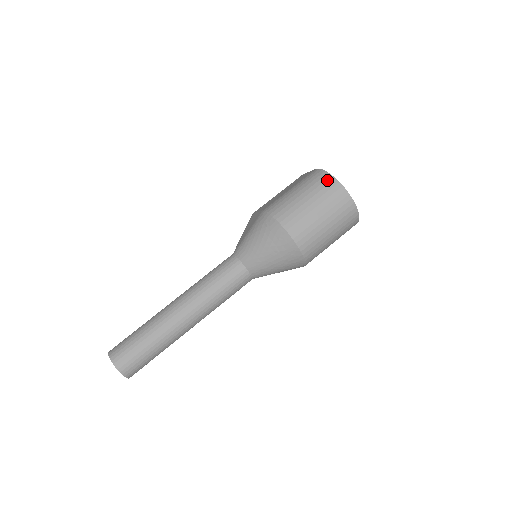
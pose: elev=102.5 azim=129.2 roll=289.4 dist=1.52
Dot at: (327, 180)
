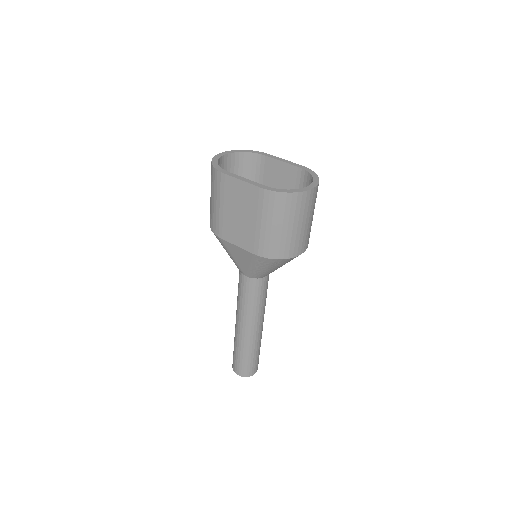
Dot at: (292, 200)
